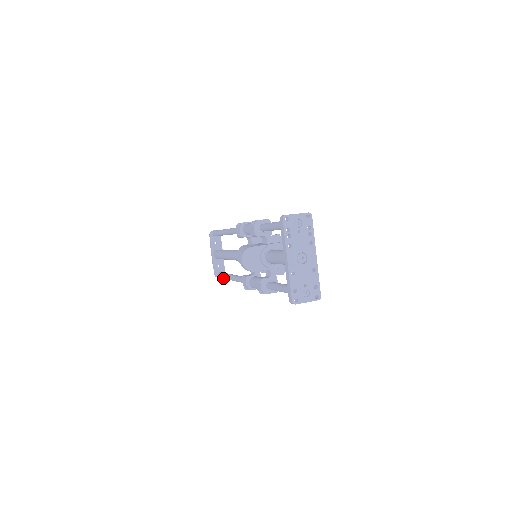
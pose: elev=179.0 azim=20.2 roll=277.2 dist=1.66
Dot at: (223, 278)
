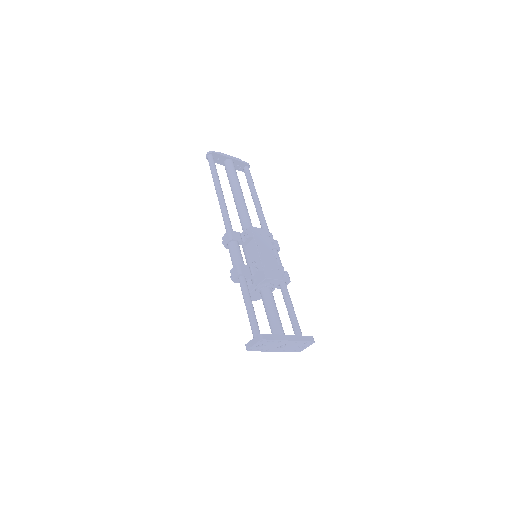
Dot at: occluded
